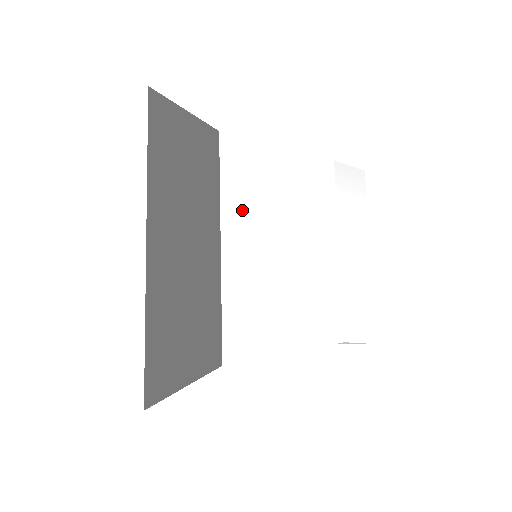
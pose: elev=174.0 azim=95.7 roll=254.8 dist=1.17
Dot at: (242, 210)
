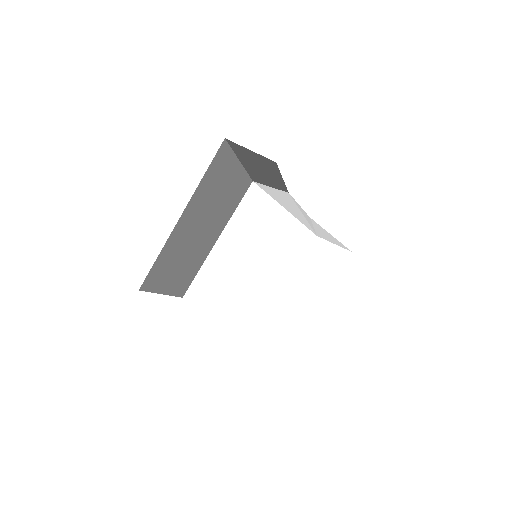
Dot at: (239, 232)
